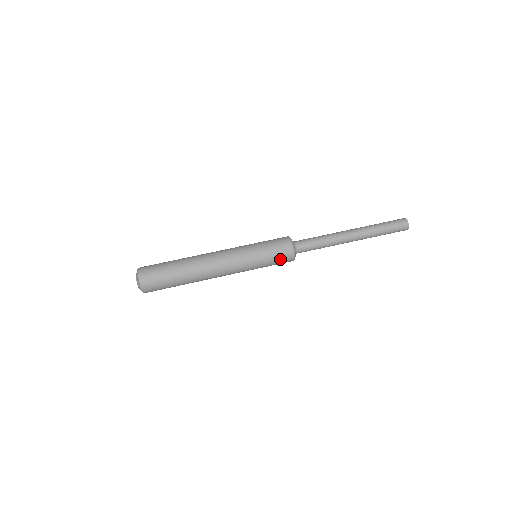
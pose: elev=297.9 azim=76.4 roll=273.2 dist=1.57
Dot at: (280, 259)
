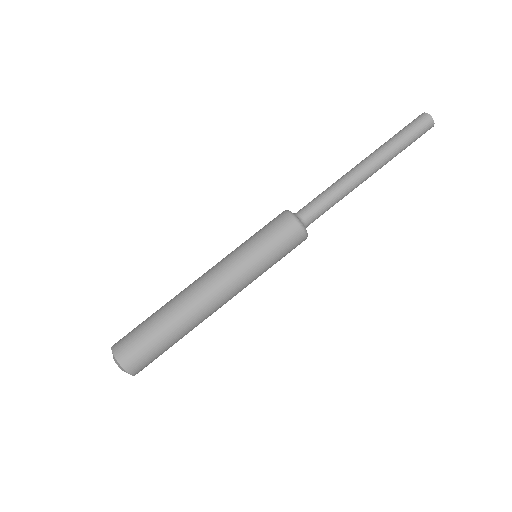
Dot at: occluded
